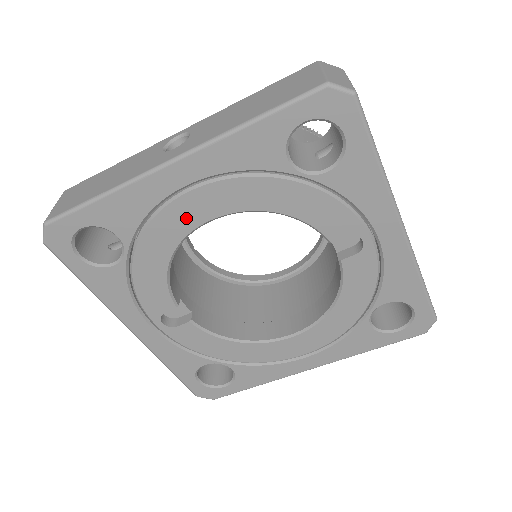
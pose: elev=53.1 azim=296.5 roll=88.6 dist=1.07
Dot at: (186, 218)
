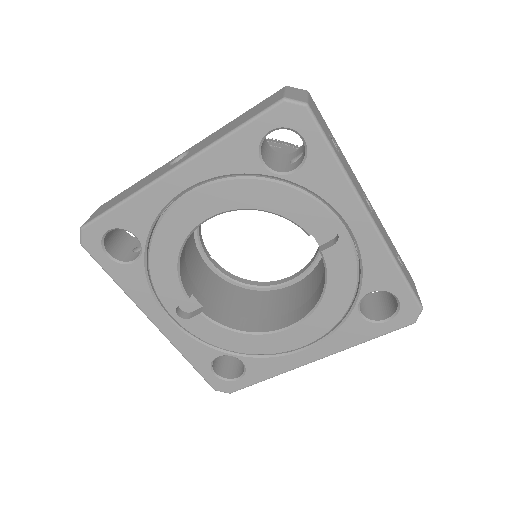
Dot at: (187, 218)
